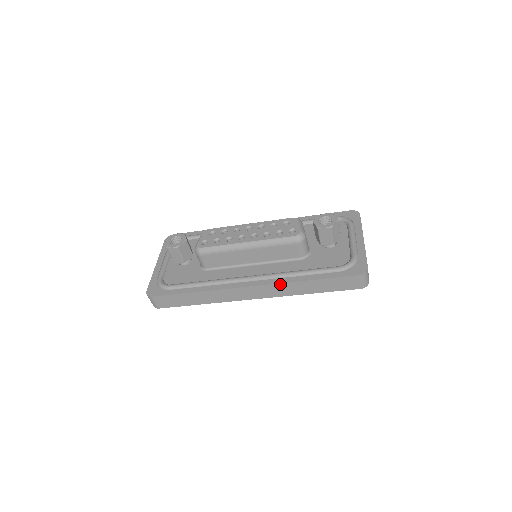
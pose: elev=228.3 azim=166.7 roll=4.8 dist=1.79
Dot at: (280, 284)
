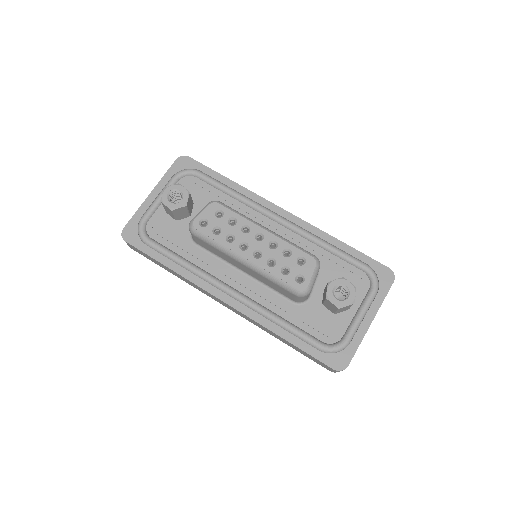
Dot at: (254, 321)
